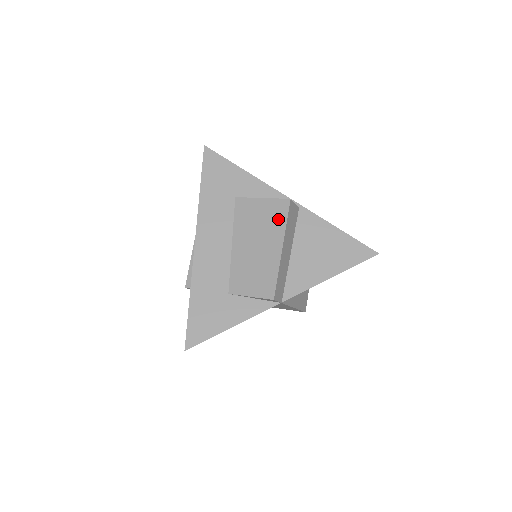
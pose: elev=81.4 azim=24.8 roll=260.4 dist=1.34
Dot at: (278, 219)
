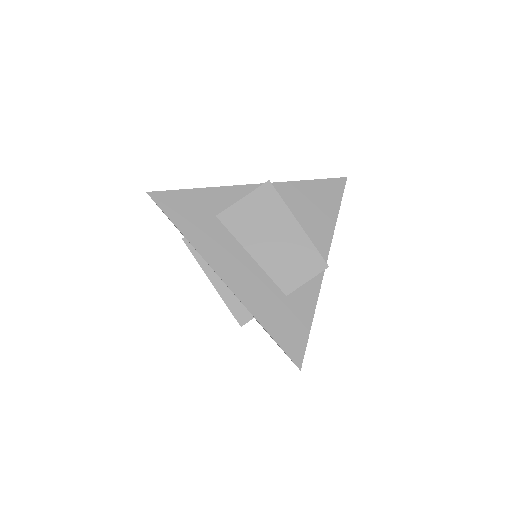
Dot at: (273, 204)
